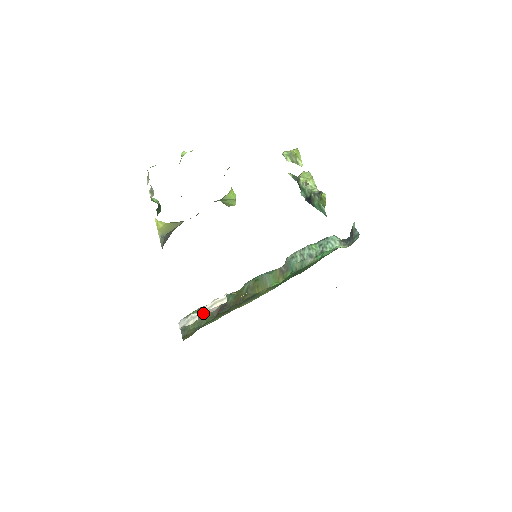
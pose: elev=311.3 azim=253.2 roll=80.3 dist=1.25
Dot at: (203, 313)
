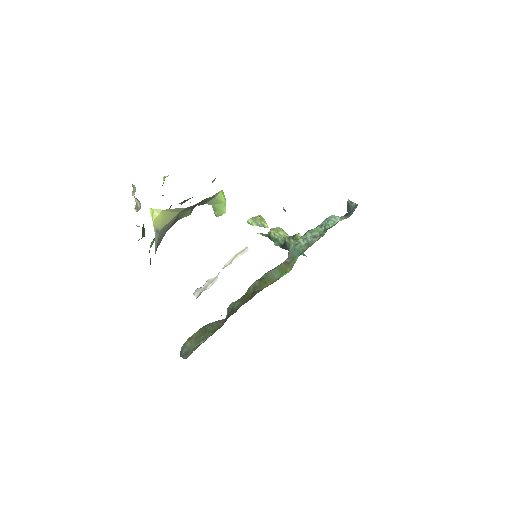
Dot at: occluded
